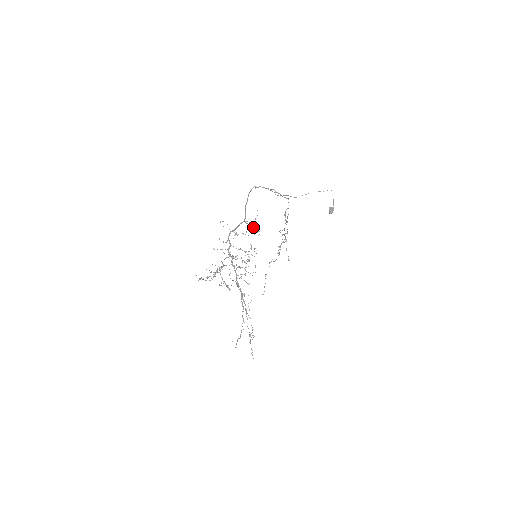
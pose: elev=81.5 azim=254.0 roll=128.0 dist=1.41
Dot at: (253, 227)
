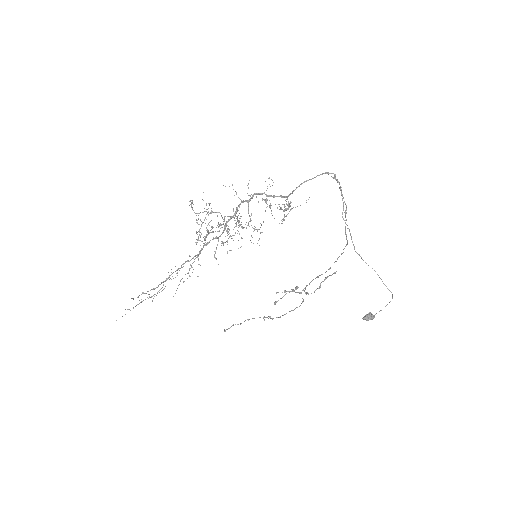
Dot at: occluded
